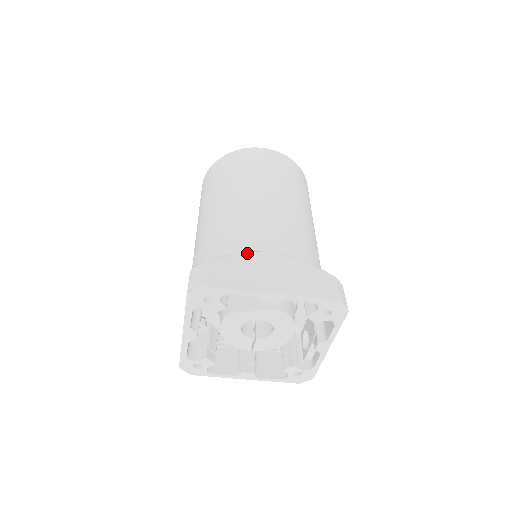
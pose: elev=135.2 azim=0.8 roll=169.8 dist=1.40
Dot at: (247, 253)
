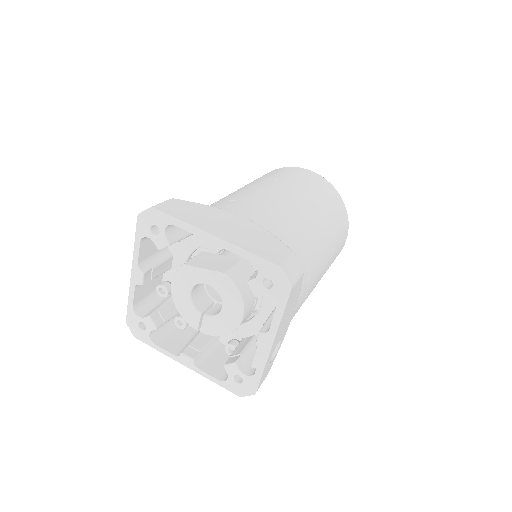
Dot at: (218, 208)
